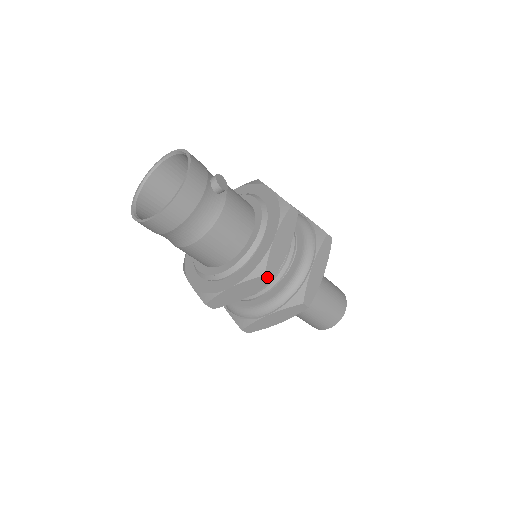
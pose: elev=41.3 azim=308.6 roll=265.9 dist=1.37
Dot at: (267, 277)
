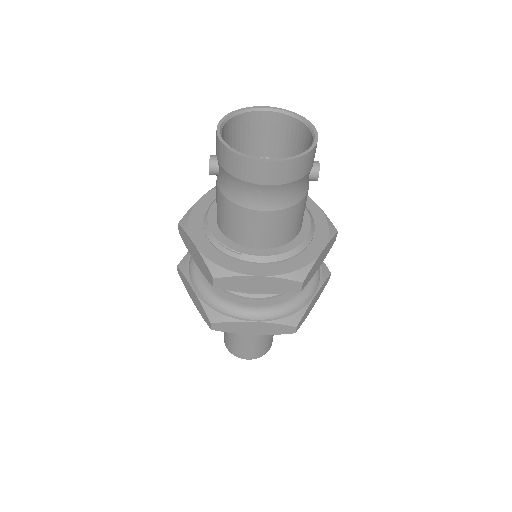
Dot at: (302, 285)
